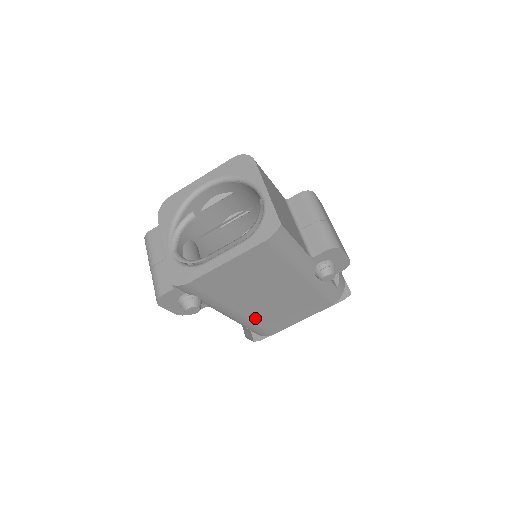
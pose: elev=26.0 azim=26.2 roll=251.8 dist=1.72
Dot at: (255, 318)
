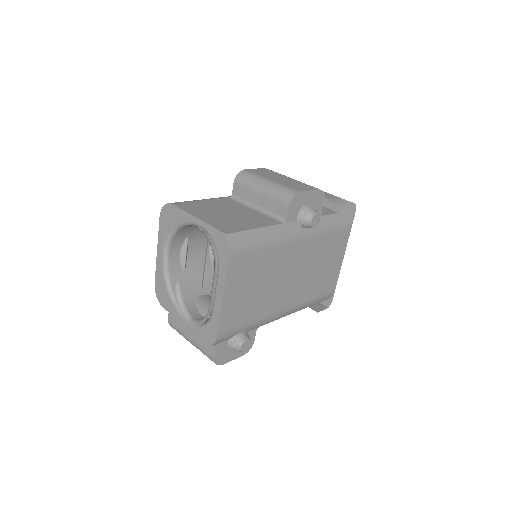
Dot at: (303, 297)
